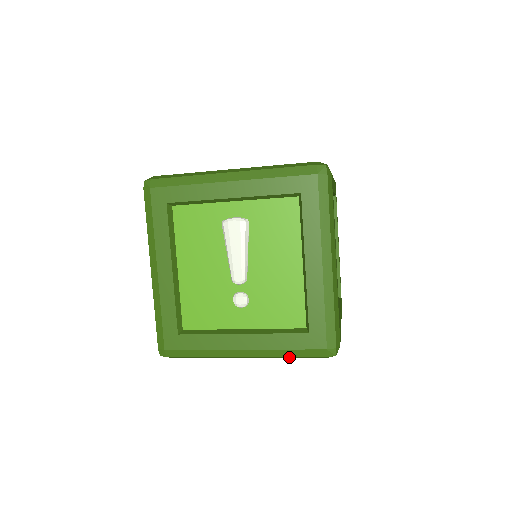
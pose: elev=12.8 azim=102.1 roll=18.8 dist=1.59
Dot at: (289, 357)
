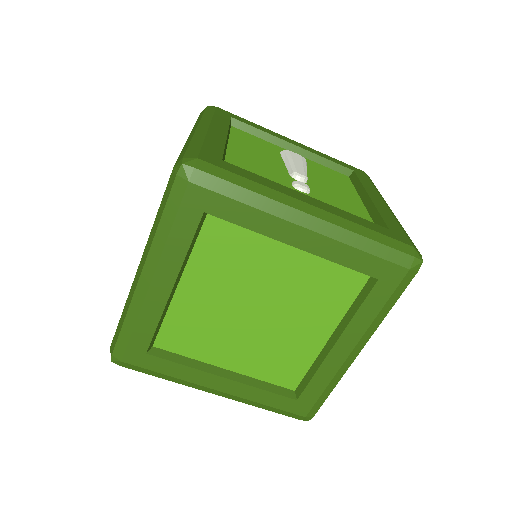
Dot at: (365, 246)
